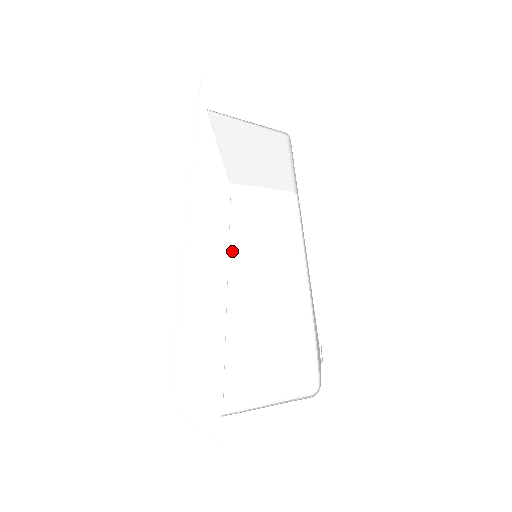
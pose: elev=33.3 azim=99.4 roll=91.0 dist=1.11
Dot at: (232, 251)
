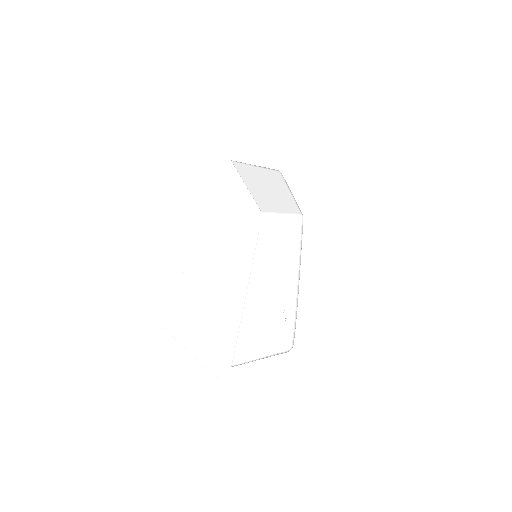
Dot at: (255, 259)
